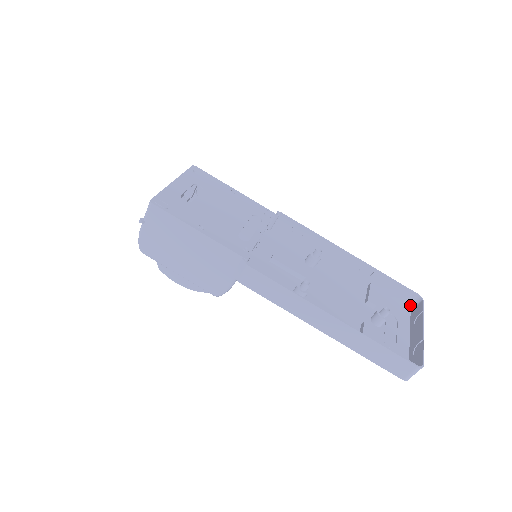
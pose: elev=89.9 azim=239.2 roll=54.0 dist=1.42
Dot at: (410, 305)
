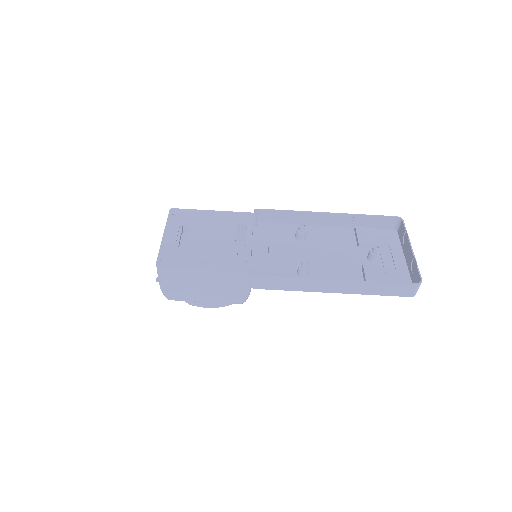
Dot at: (395, 227)
